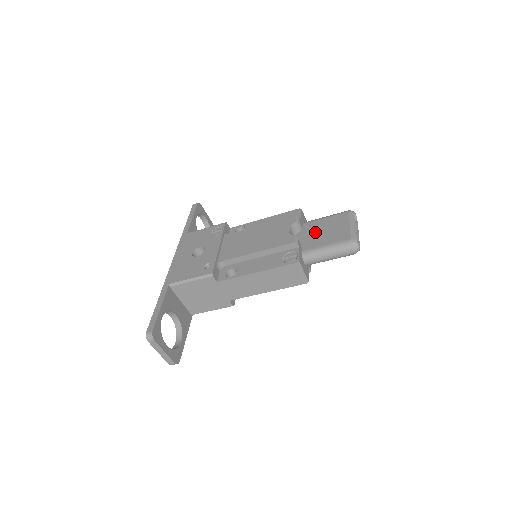
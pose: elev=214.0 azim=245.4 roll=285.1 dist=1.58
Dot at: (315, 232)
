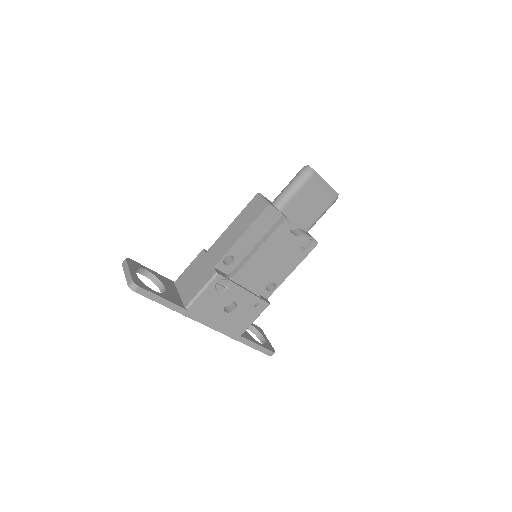
Dot at: occluded
